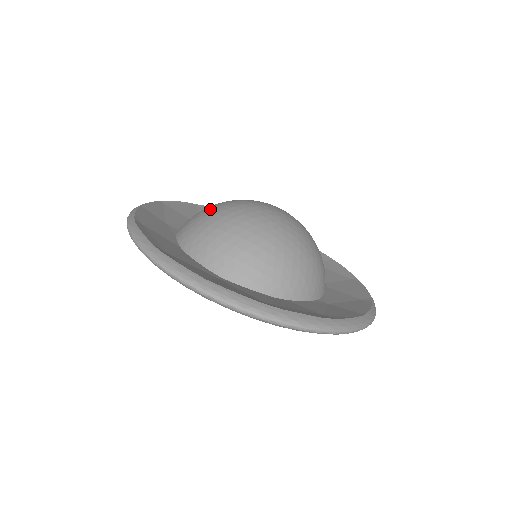
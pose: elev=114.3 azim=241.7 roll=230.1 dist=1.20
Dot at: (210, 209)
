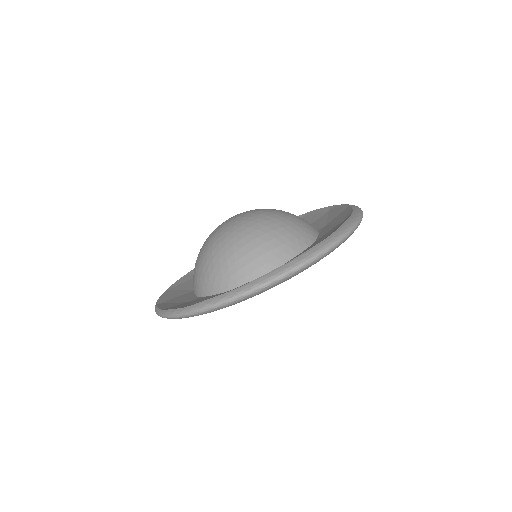
Dot at: (206, 257)
